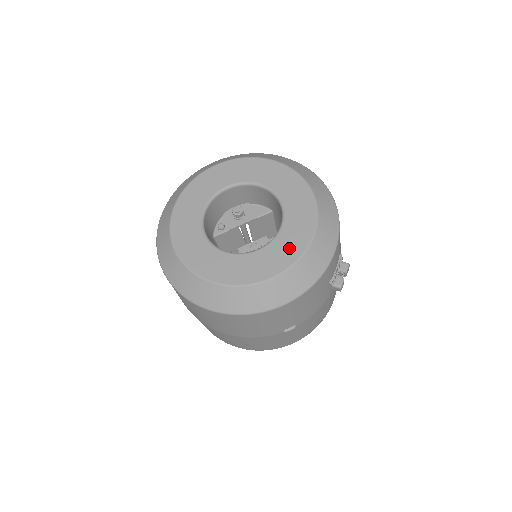
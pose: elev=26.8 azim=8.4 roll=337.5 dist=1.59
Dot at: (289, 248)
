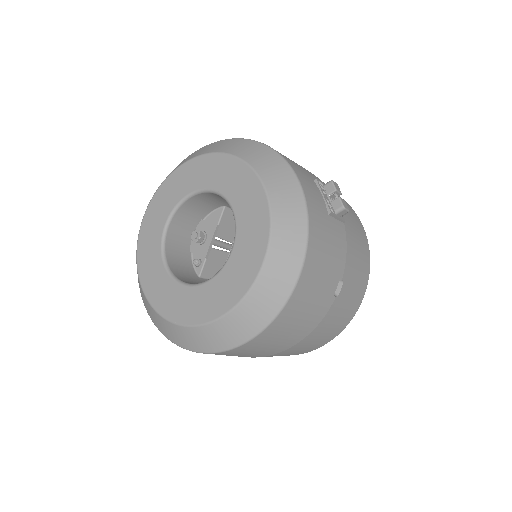
Dot at: (254, 222)
